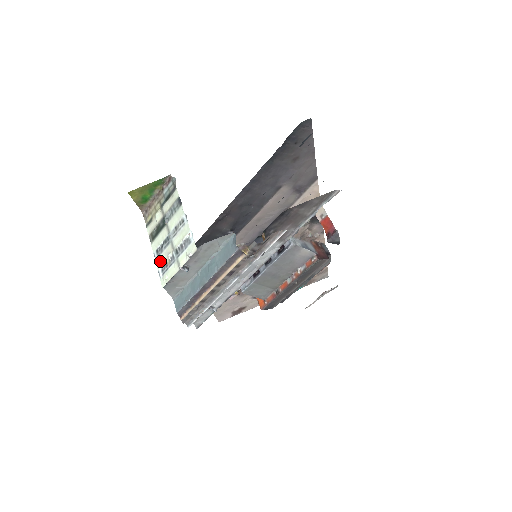
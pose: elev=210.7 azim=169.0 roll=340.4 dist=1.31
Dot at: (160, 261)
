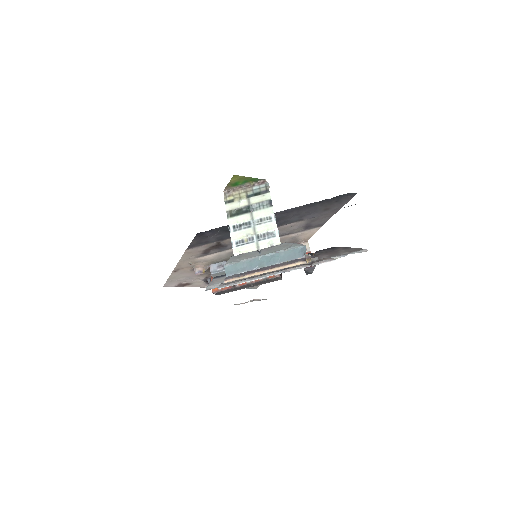
Dot at: (236, 235)
